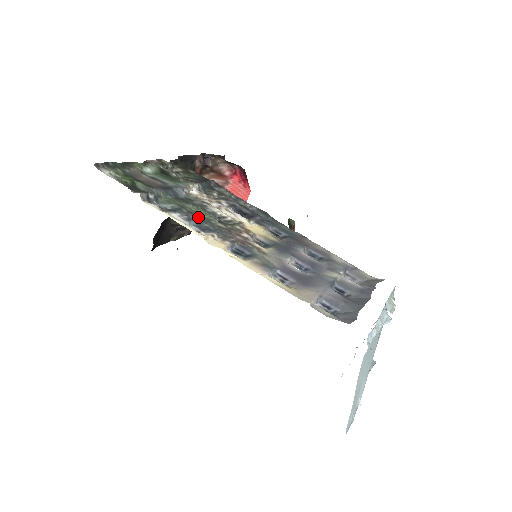
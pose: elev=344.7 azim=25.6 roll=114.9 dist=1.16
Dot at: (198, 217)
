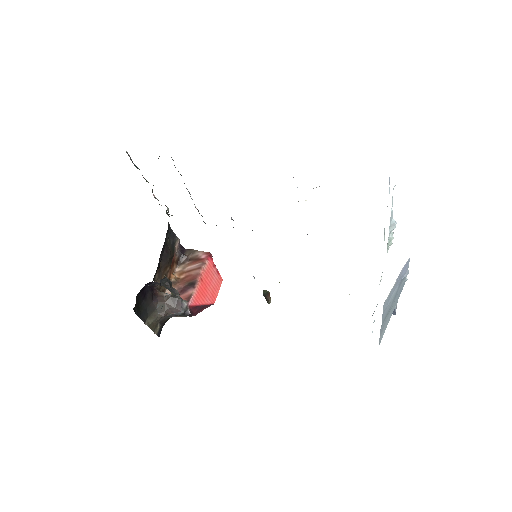
Dot at: occluded
